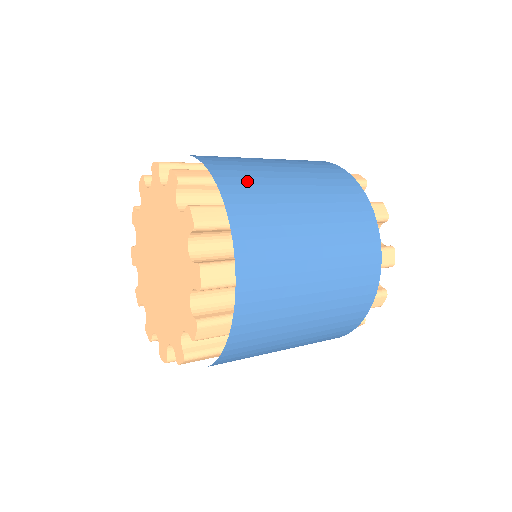
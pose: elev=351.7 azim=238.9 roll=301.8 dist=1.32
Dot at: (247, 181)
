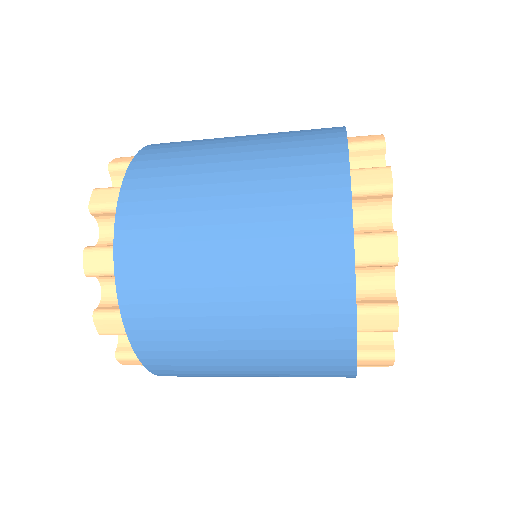
Dot at: occluded
